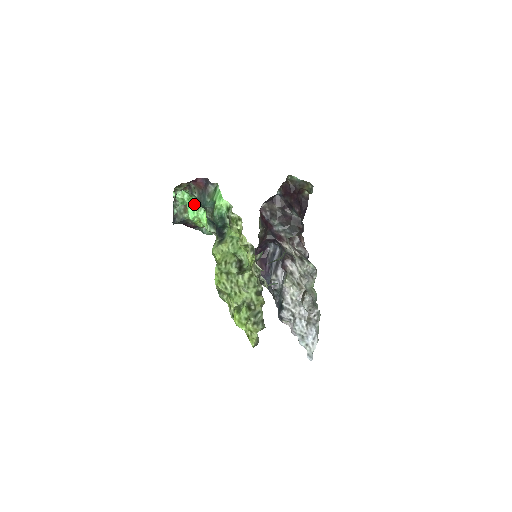
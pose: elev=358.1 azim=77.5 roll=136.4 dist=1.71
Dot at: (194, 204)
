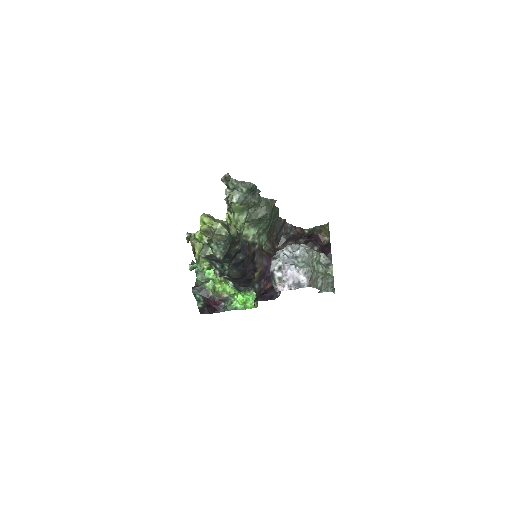
Dot at: occluded
